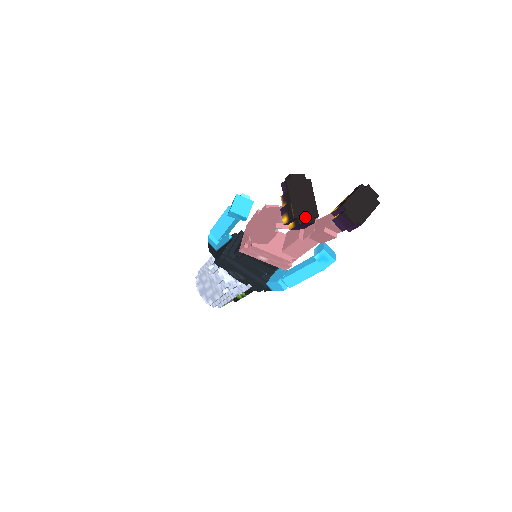
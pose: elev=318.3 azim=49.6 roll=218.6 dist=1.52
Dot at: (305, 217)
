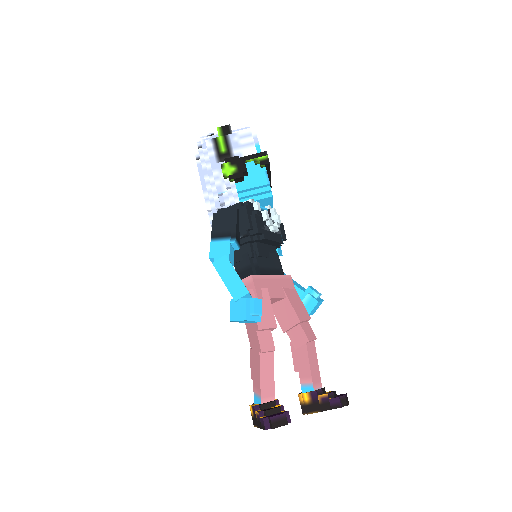
Dot at: occluded
